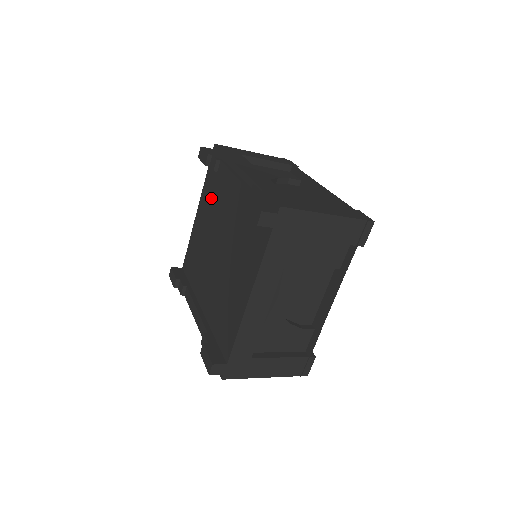
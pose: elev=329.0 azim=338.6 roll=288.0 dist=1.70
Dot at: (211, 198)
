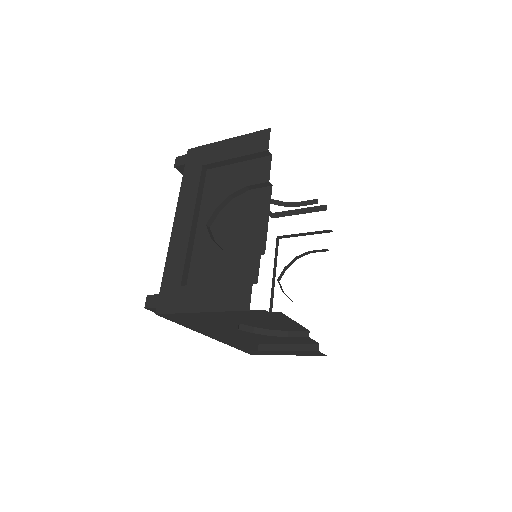
Dot at: occluded
